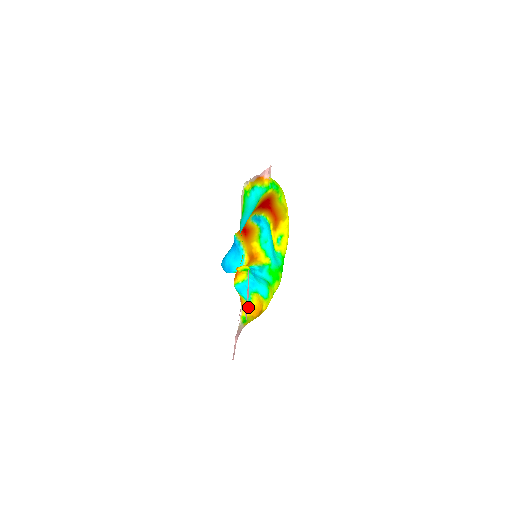
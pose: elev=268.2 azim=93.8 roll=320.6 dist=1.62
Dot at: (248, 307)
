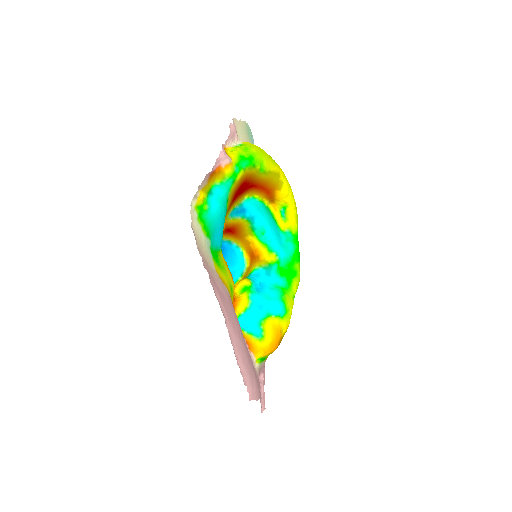
Dot at: (261, 347)
